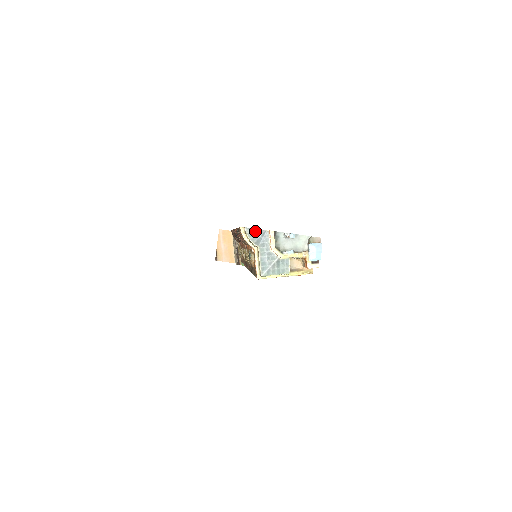
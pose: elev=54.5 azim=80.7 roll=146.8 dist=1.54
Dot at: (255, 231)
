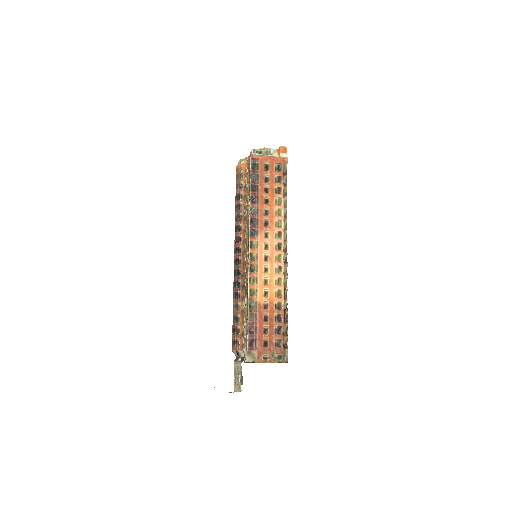
Dot at: occluded
